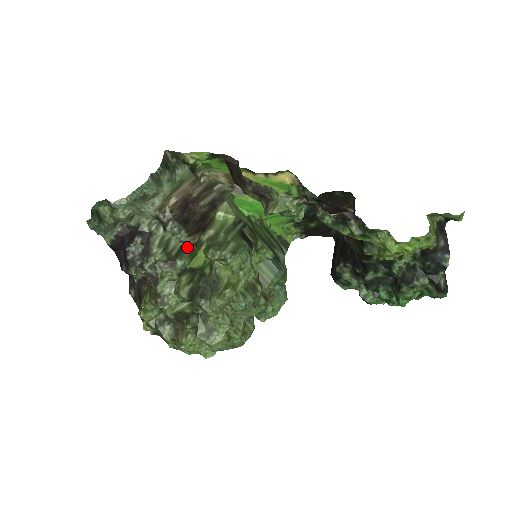
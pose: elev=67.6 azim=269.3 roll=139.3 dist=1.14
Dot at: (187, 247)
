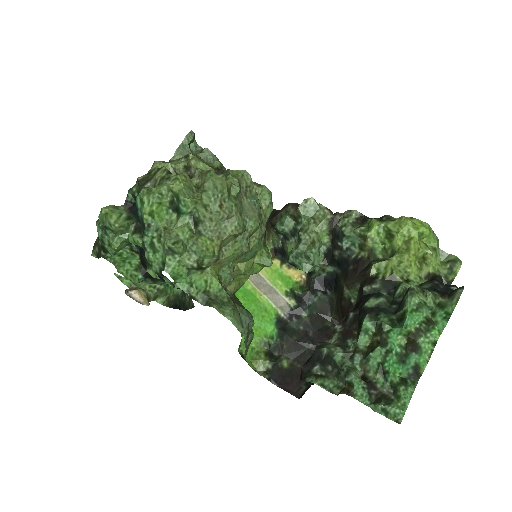
Dot at: occluded
